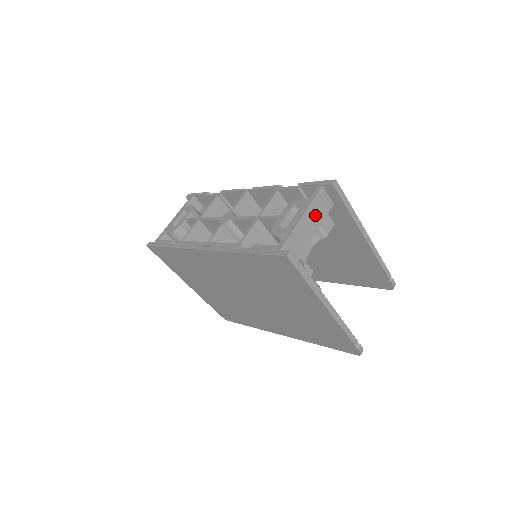
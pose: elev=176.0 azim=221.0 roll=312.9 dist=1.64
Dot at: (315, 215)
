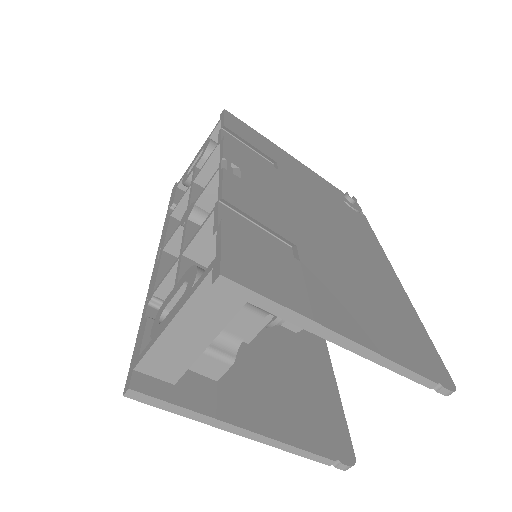
Dot at: (205, 315)
